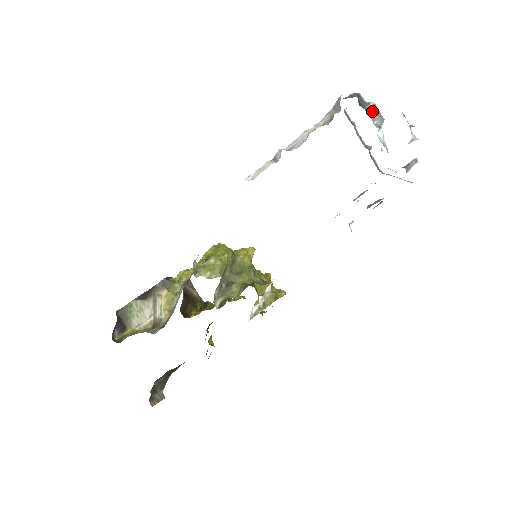
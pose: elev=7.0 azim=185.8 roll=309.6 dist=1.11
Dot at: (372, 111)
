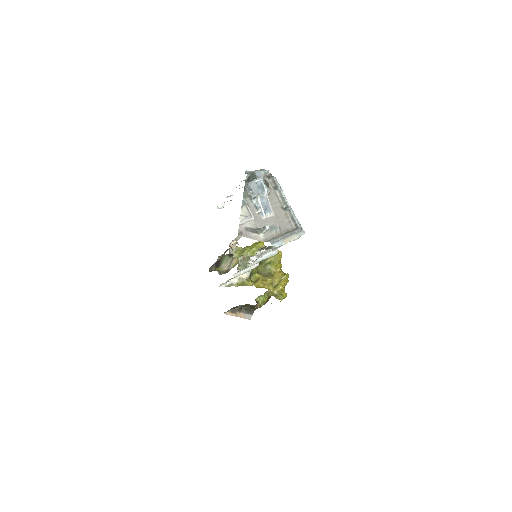
Dot at: (247, 186)
